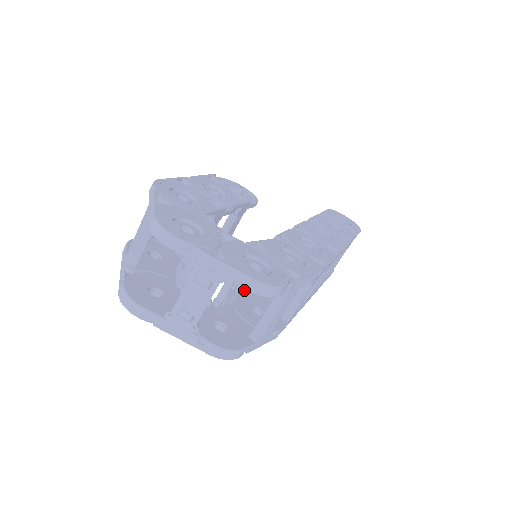
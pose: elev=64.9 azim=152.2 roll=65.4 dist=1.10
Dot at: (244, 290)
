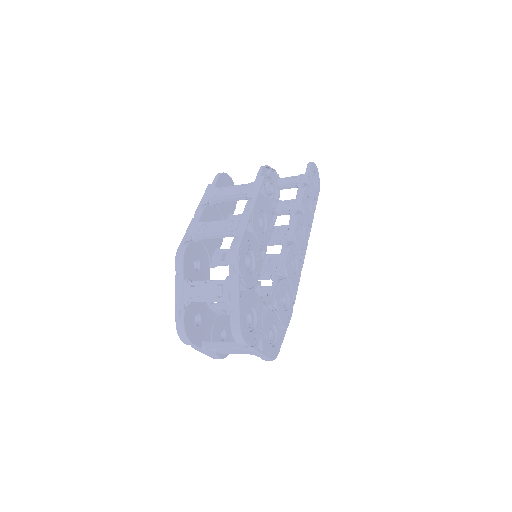
Dot at: occluded
